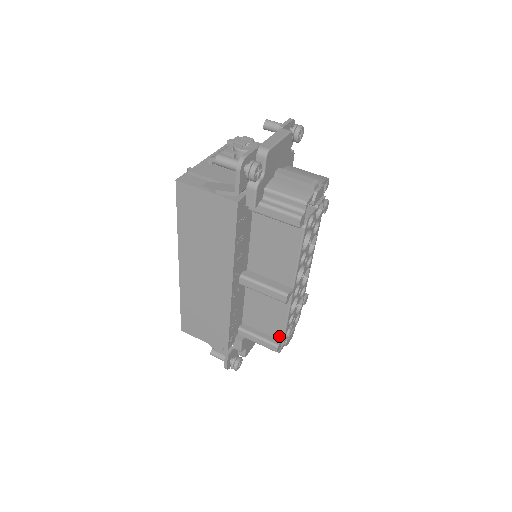
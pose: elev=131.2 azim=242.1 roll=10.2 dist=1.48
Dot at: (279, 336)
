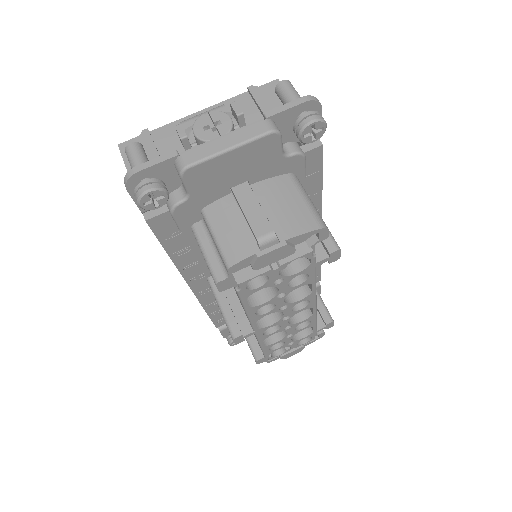
Dot at: (262, 352)
